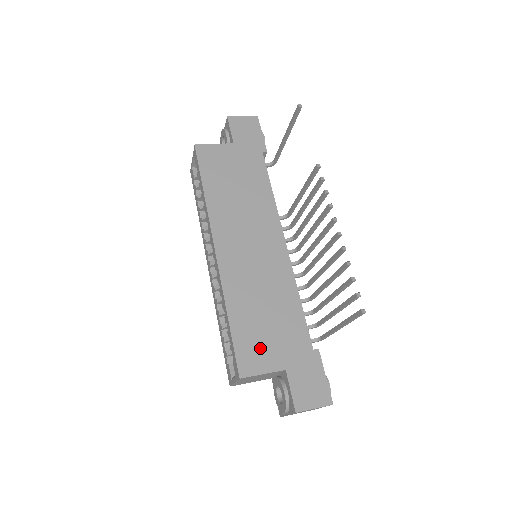
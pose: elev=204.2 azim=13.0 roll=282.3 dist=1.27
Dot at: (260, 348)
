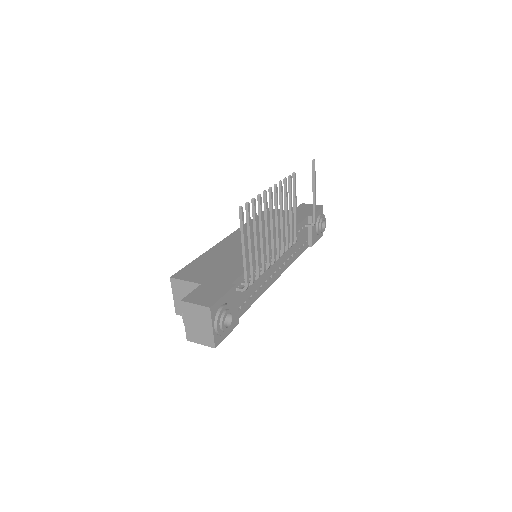
Dot at: (199, 272)
